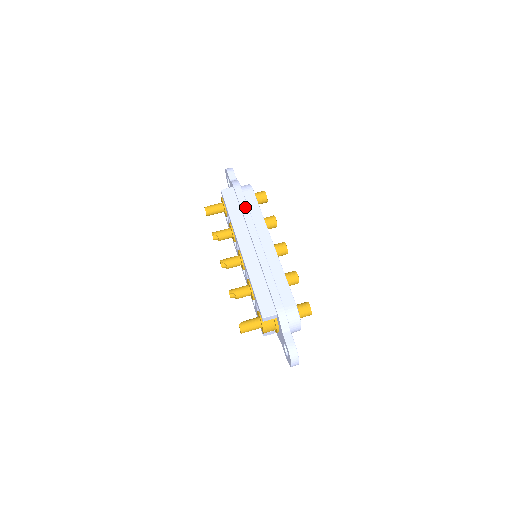
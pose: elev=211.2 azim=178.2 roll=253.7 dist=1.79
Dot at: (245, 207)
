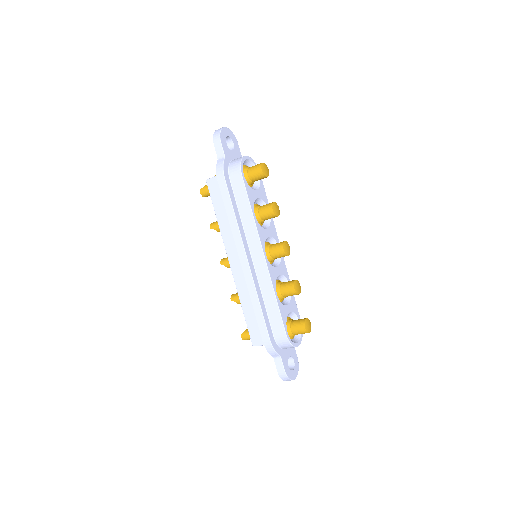
Dot at: (230, 211)
